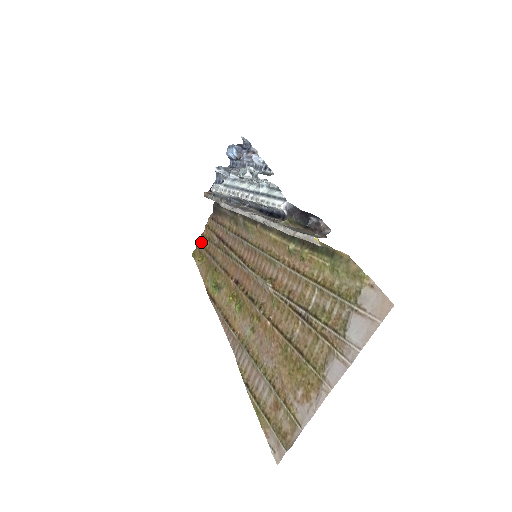
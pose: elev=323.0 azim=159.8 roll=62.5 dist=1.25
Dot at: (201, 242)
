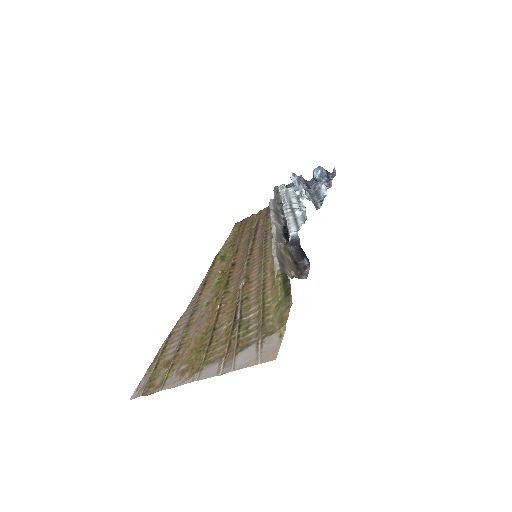
Dot at: (247, 220)
